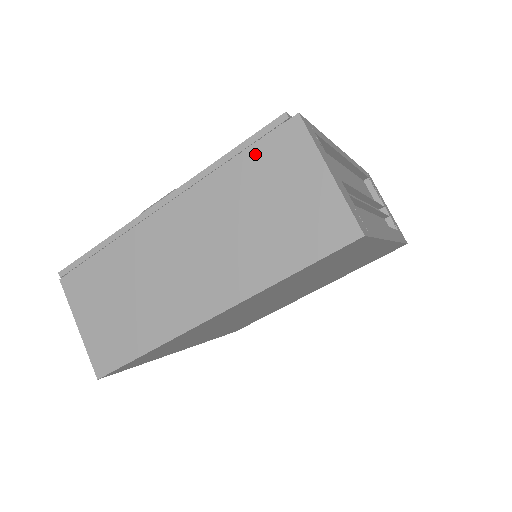
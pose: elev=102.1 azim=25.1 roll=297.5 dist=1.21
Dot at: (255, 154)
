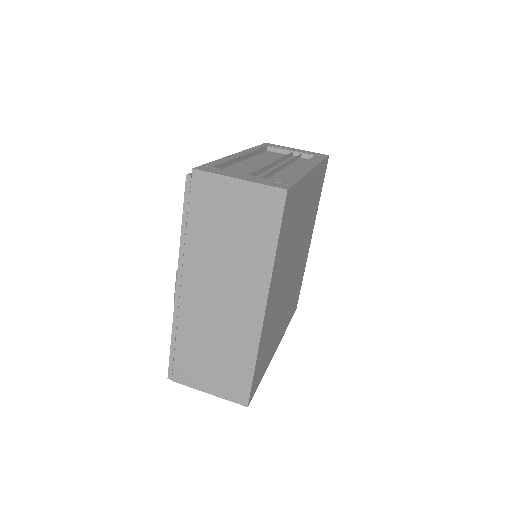
Dot at: (195, 210)
